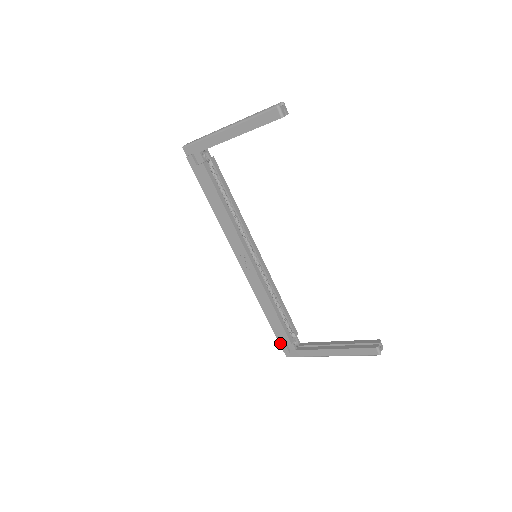
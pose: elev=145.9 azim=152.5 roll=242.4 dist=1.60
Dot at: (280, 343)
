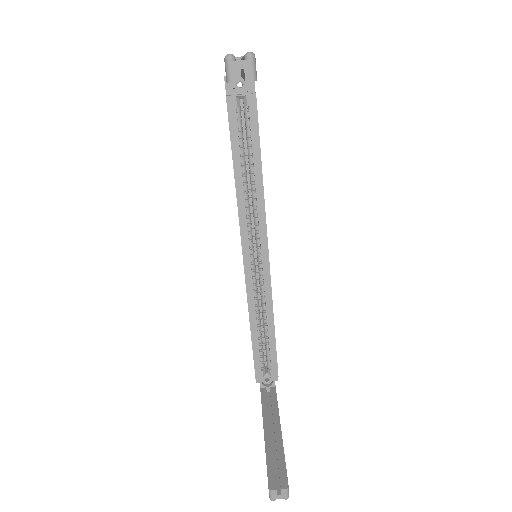
Dot at: occluded
